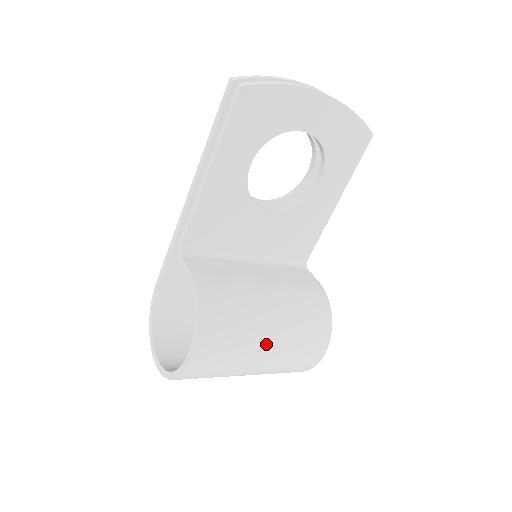
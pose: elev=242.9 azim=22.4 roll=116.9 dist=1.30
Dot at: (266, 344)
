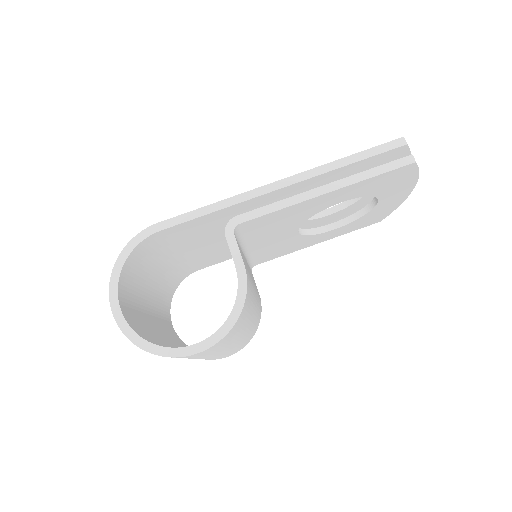
Dot at: (230, 346)
